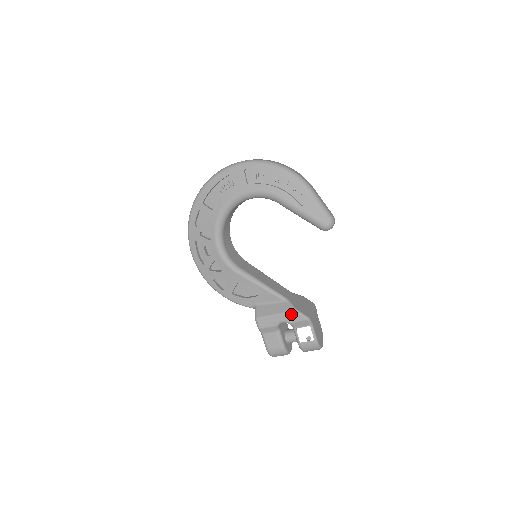
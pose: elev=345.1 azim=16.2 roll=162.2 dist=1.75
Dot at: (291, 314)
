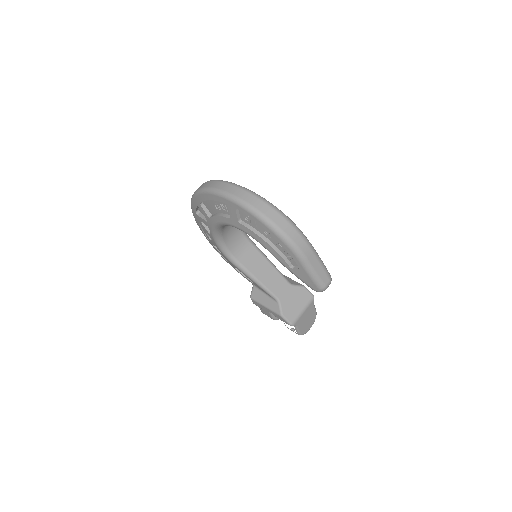
Dot at: (277, 315)
